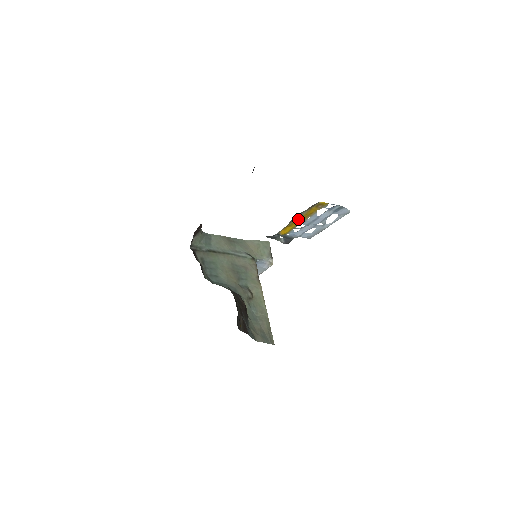
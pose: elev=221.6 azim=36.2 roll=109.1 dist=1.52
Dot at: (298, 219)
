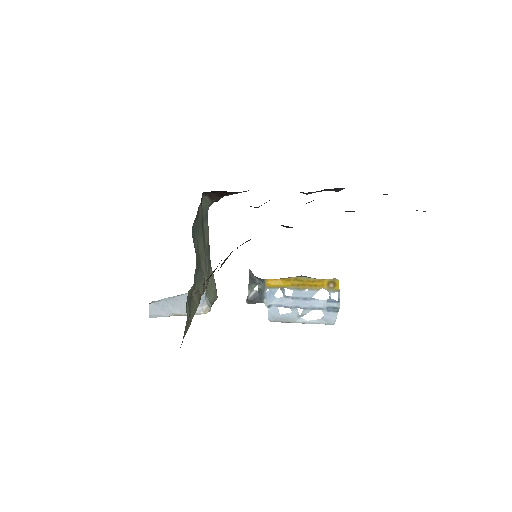
Dot at: (300, 280)
